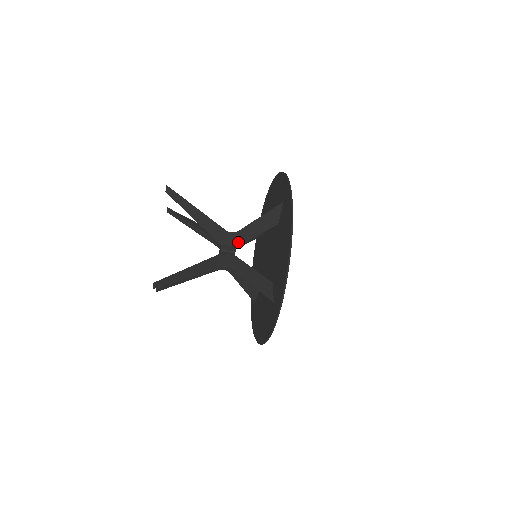
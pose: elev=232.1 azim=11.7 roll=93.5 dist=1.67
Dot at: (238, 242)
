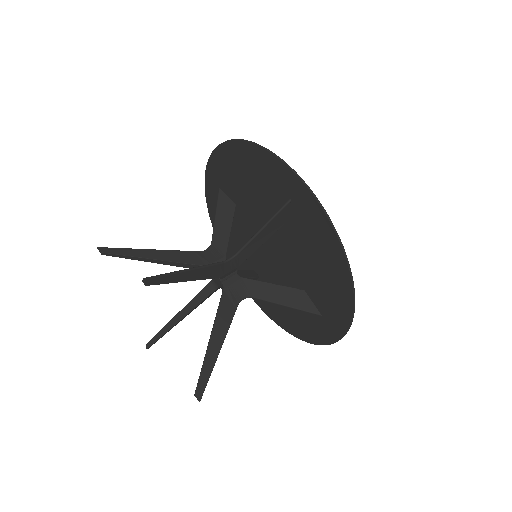
Dot at: (221, 251)
